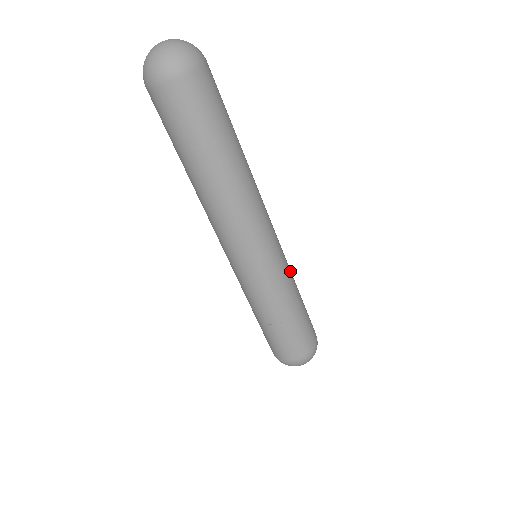
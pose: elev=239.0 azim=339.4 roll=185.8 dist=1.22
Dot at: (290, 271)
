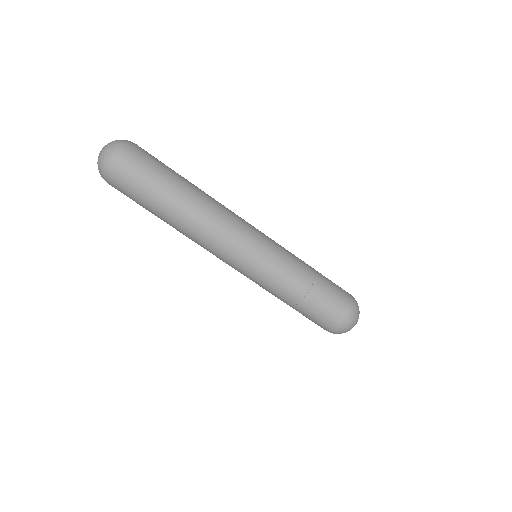
Dot at: occluded
